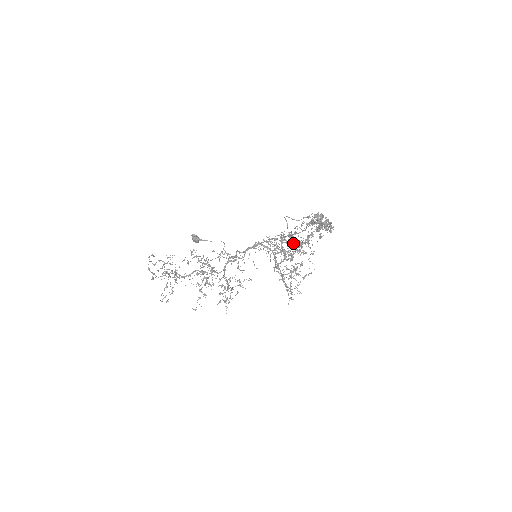
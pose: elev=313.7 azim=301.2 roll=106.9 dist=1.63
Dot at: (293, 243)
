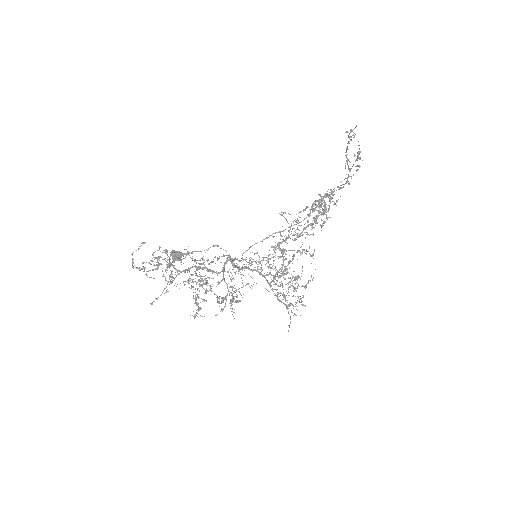
Dot at: occluded
